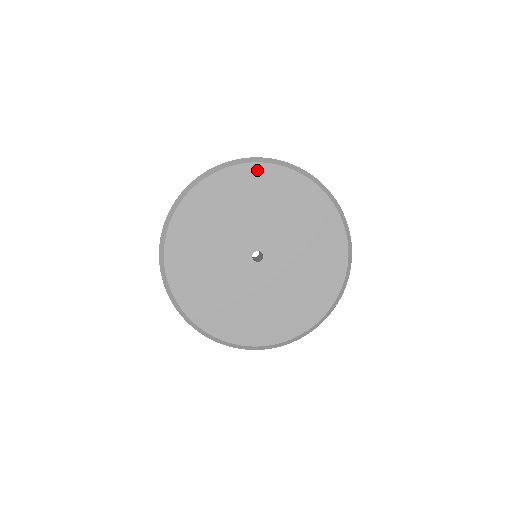
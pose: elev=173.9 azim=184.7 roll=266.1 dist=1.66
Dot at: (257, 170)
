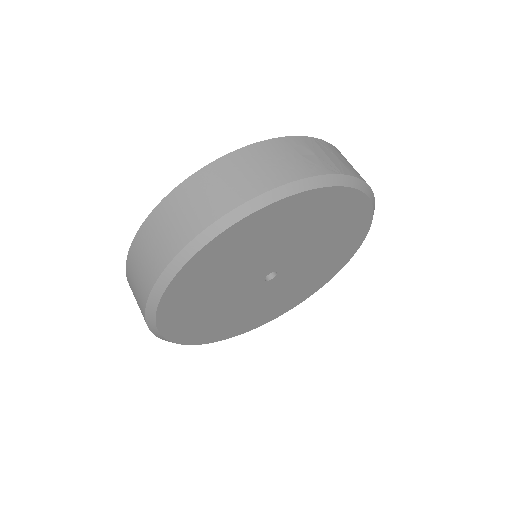
Dot at: (340, 195)
